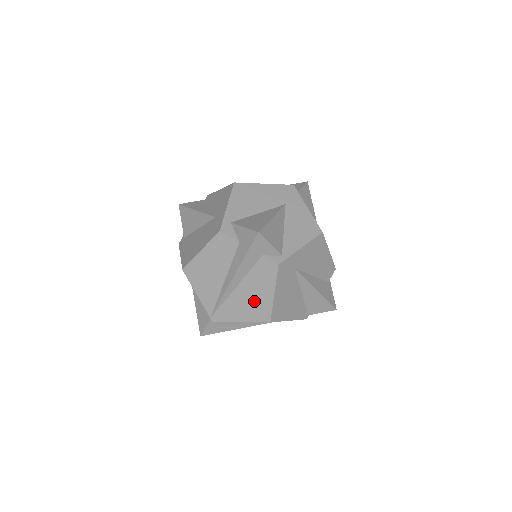
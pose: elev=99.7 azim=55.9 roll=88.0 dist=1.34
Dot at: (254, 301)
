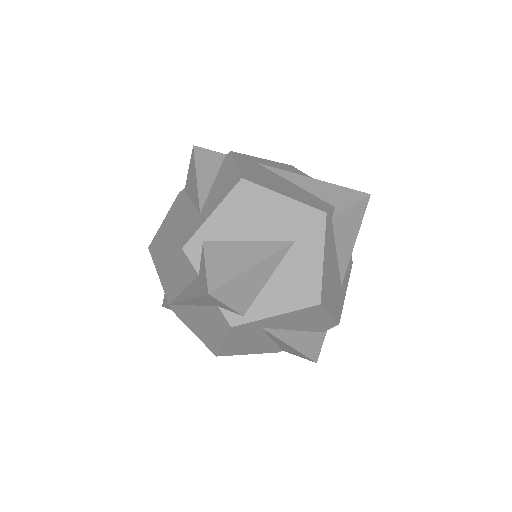
Dot at: (205, 330)
